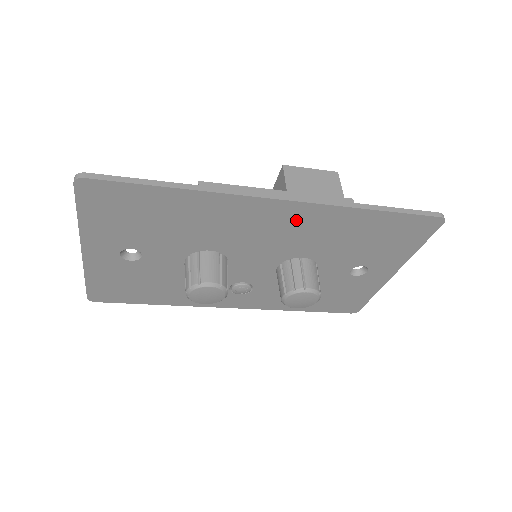
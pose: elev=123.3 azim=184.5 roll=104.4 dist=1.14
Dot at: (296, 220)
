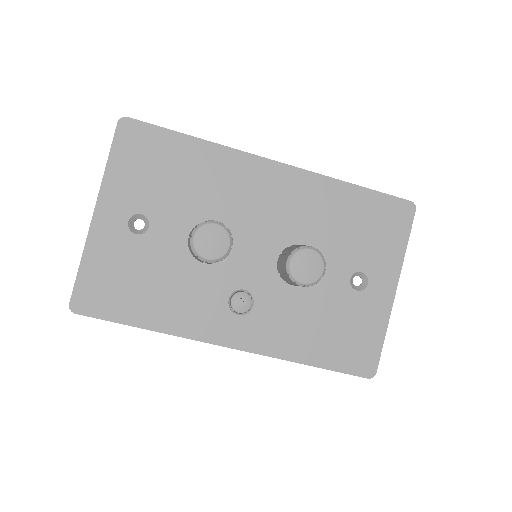
Dot at: (290, 190)
